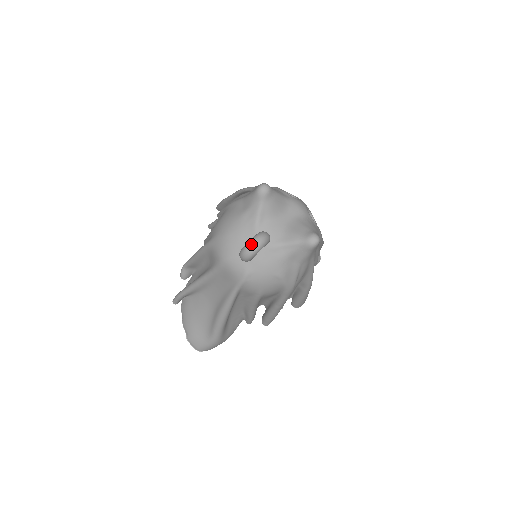
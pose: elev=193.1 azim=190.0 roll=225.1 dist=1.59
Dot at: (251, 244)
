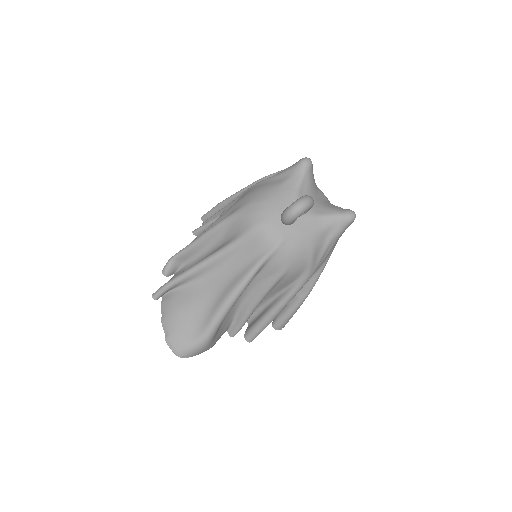
Dot at: (302, 200)
